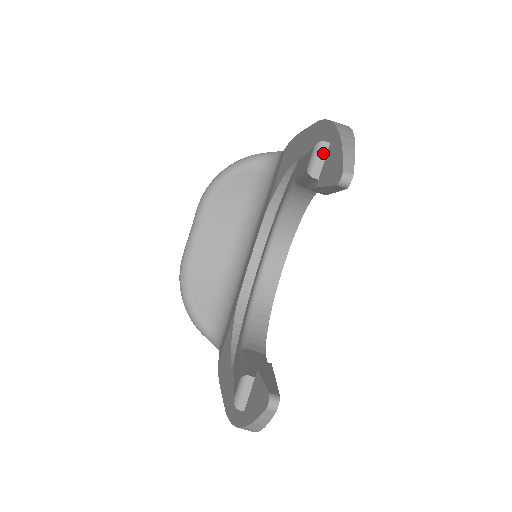
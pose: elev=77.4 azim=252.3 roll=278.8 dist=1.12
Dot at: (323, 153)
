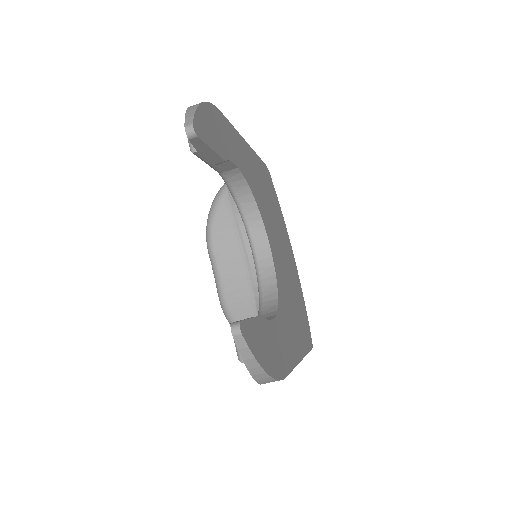
Dot at: occluded
